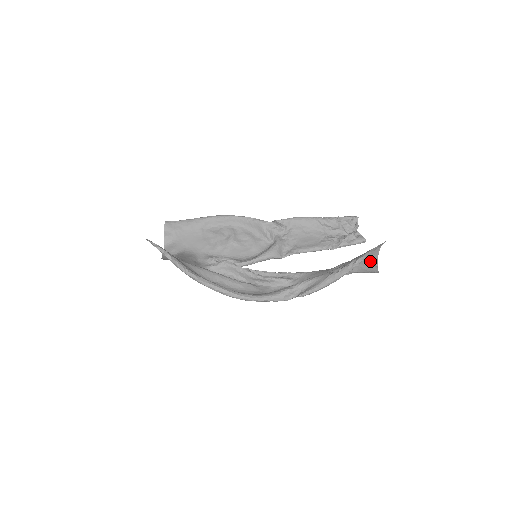
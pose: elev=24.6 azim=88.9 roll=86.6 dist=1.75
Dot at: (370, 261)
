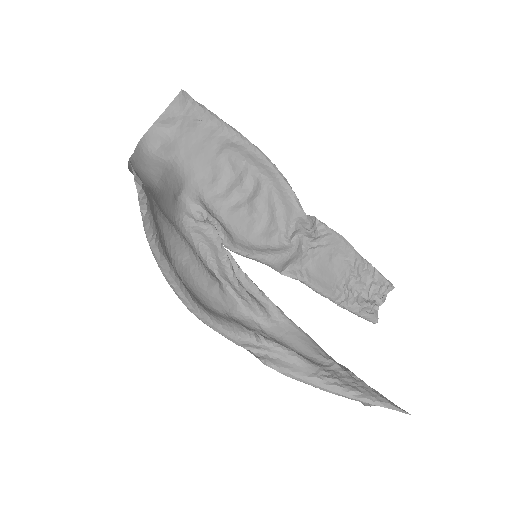
Dot at: occluded
